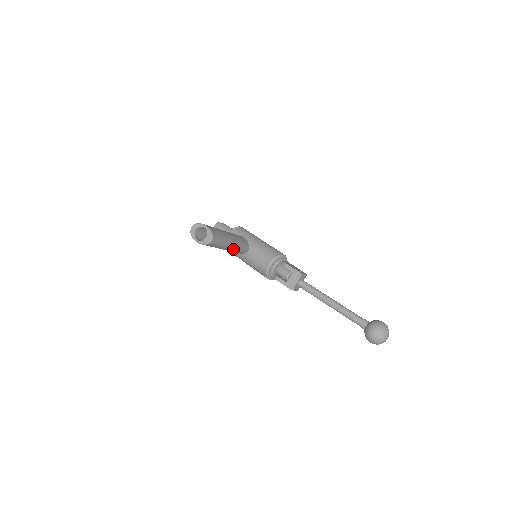
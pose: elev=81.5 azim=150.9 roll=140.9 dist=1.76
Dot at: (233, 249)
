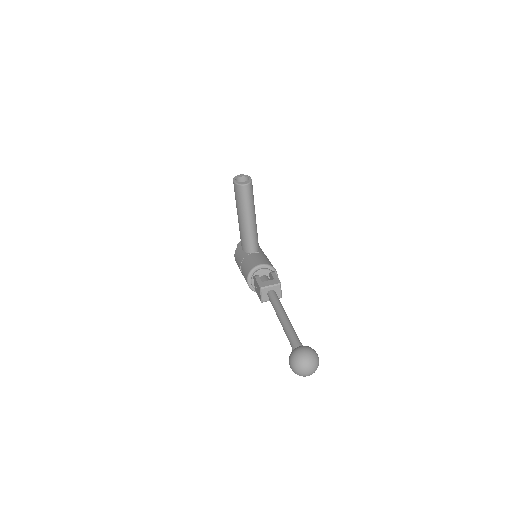
Dot at: (247, 228)
